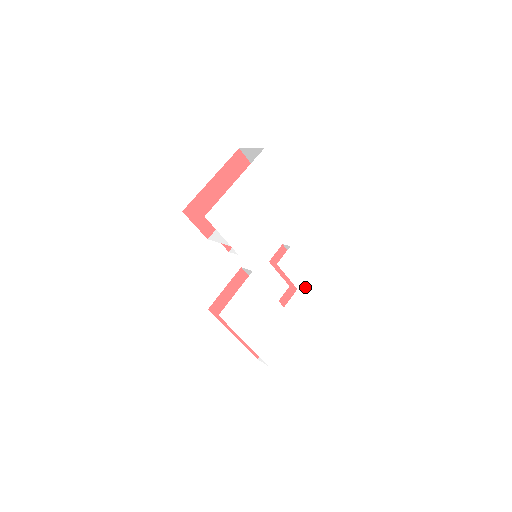
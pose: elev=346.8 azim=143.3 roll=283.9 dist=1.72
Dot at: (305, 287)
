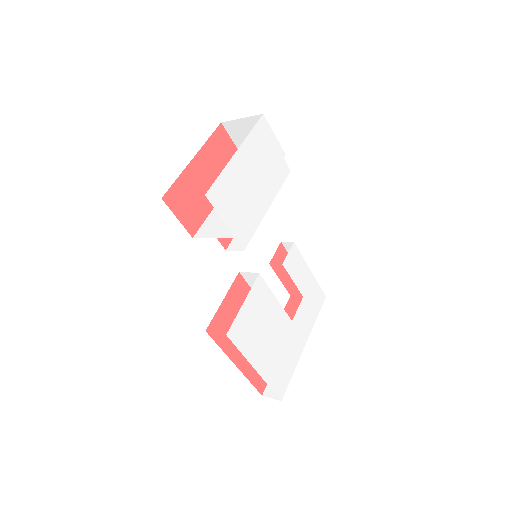
Dot at: (310, 294)
